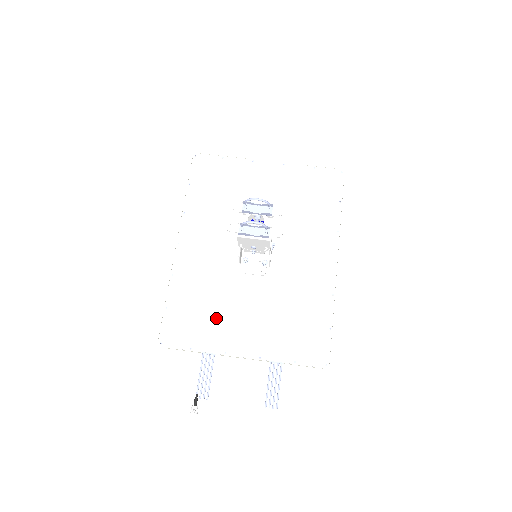
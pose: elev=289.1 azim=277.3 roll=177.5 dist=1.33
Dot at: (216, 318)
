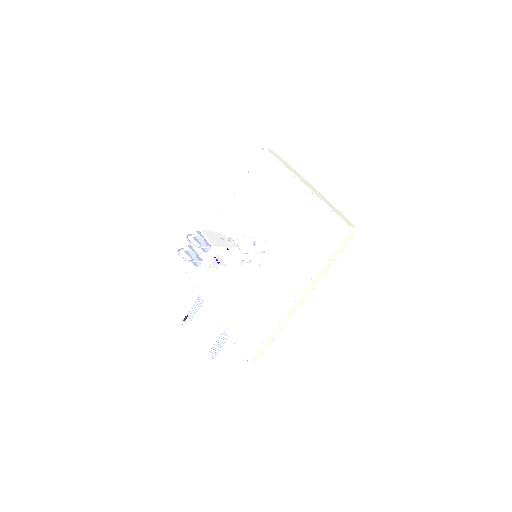
Dot at: (214, 280)
